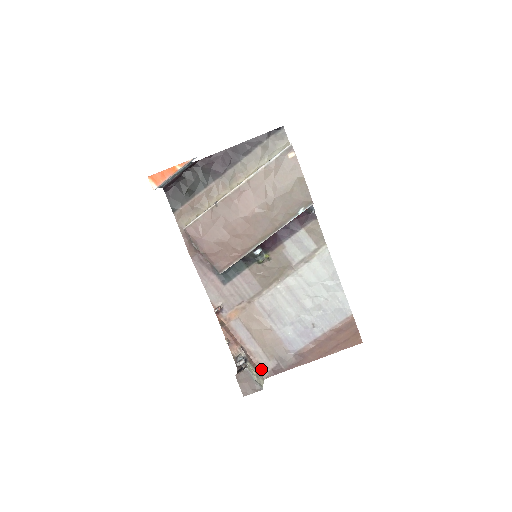
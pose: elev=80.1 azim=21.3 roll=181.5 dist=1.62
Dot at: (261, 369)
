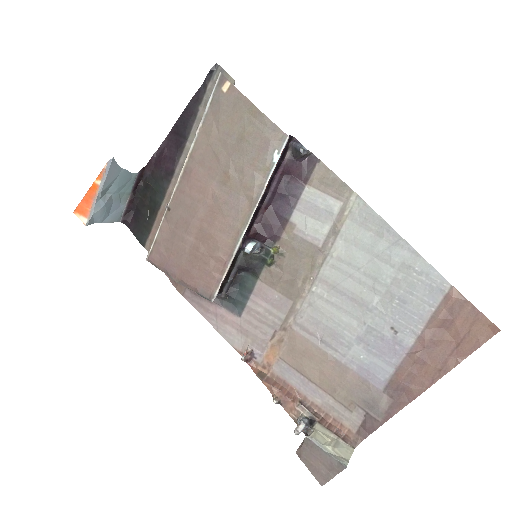
Dot at: (344, 430)
